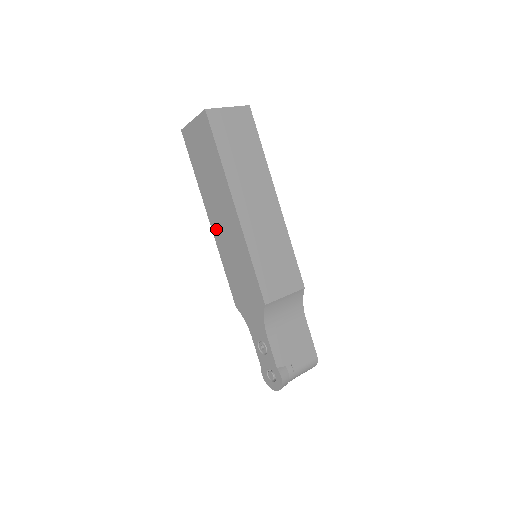
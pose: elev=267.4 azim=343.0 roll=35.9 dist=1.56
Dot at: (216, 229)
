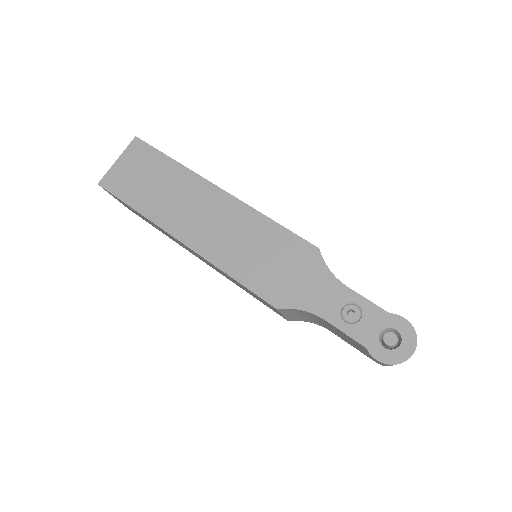
Dot at: (196, 239)
